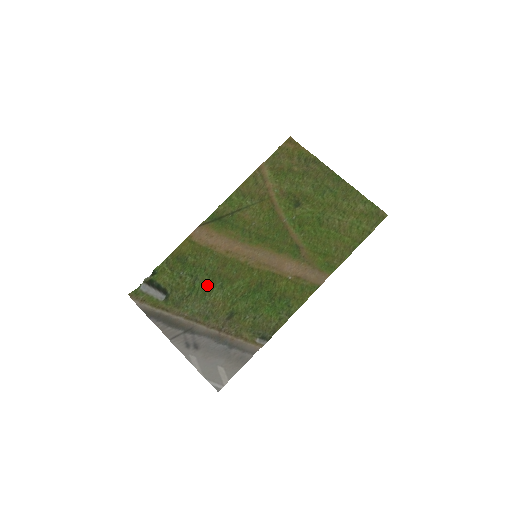
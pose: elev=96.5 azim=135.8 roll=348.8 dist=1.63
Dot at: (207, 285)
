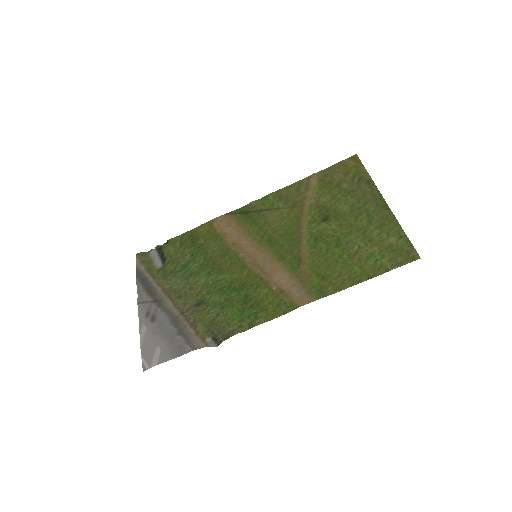
Dot at: (198, 268)
